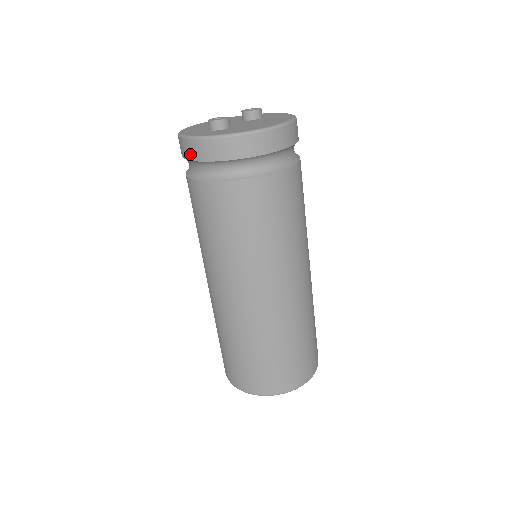
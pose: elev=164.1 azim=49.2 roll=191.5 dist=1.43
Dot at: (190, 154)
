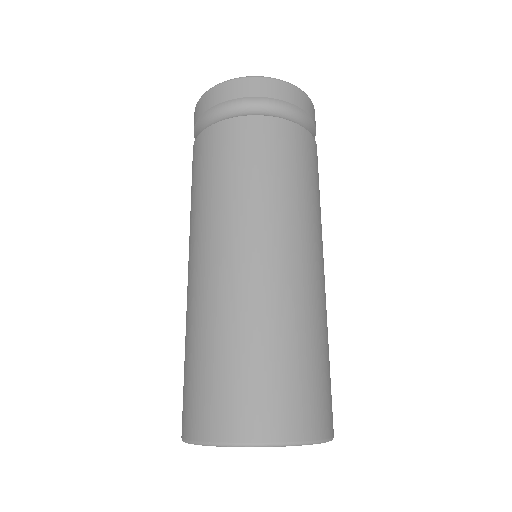
Dot at: (196, 116)
